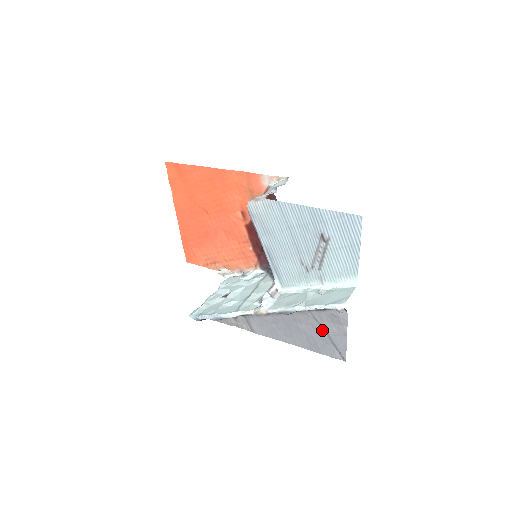
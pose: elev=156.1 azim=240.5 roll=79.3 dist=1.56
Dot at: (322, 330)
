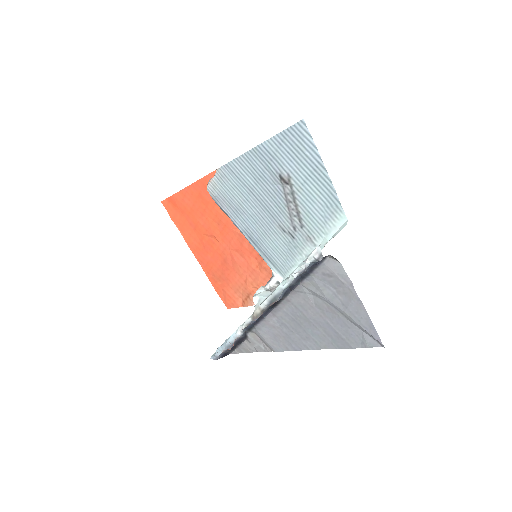
Dot at: (331, 308)
